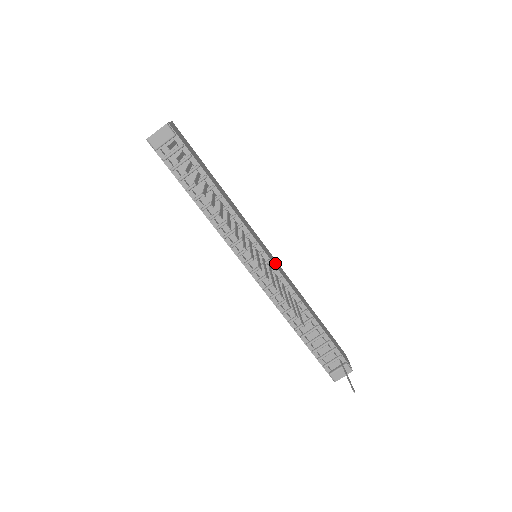
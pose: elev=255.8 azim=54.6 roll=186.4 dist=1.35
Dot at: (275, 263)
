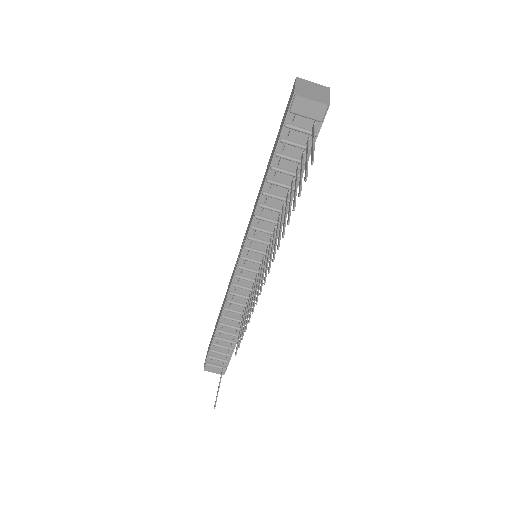
Dot at: occluded
